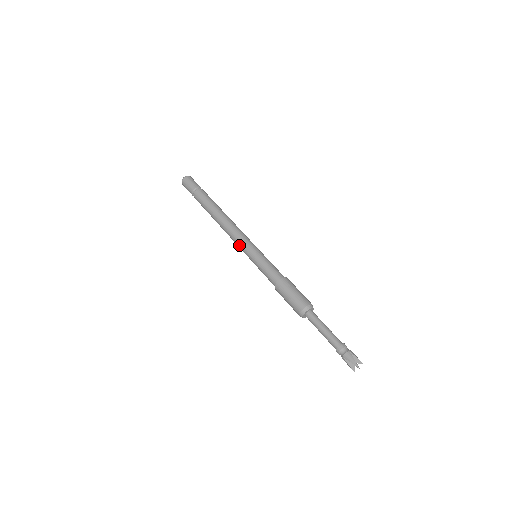
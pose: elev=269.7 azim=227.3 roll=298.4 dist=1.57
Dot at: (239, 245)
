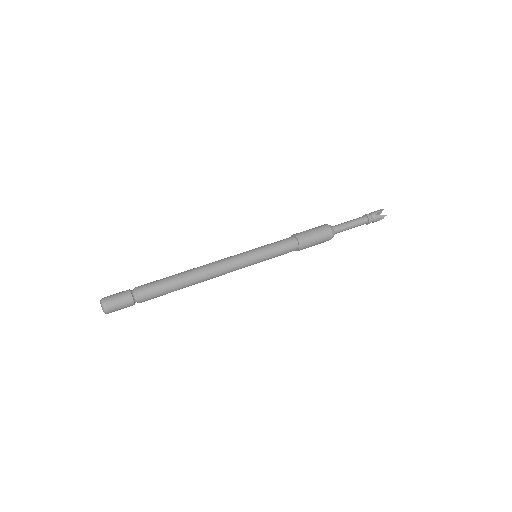
Dot at: occluded
